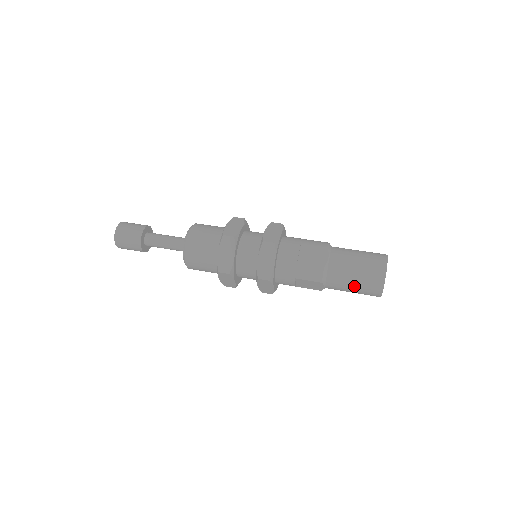
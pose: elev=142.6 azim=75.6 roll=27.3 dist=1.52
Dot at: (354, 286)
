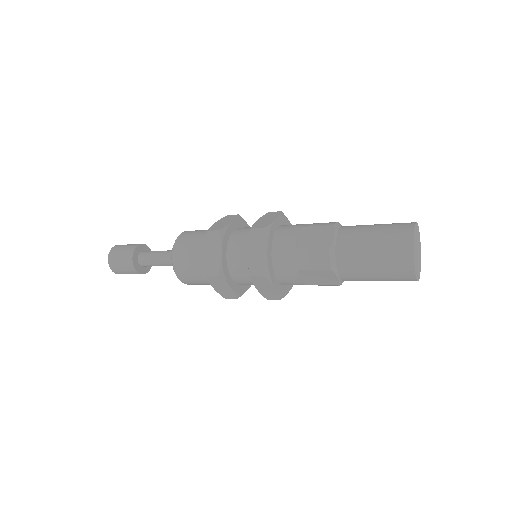
Dot at: (374, 268)
